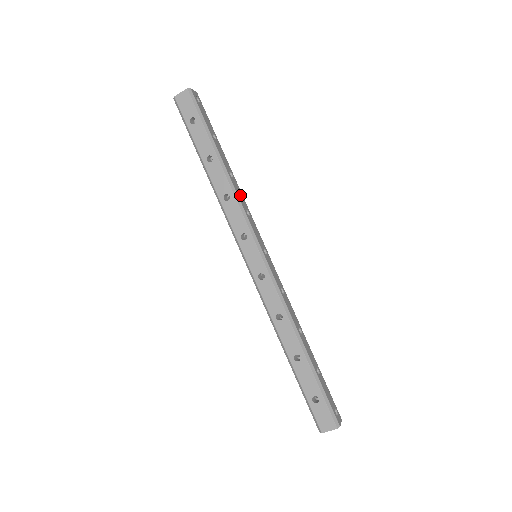
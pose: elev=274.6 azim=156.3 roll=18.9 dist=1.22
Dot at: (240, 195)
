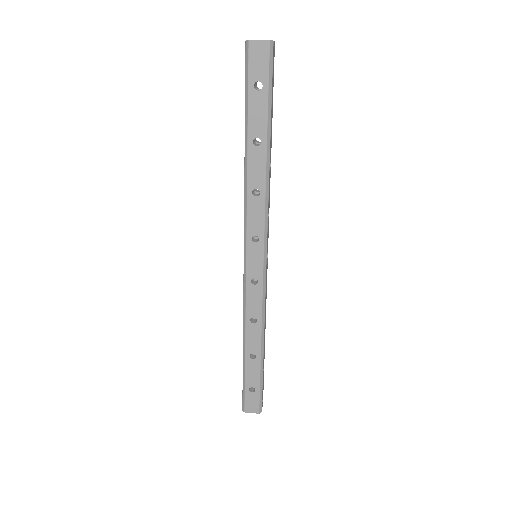
Dot at: (269, 192)
